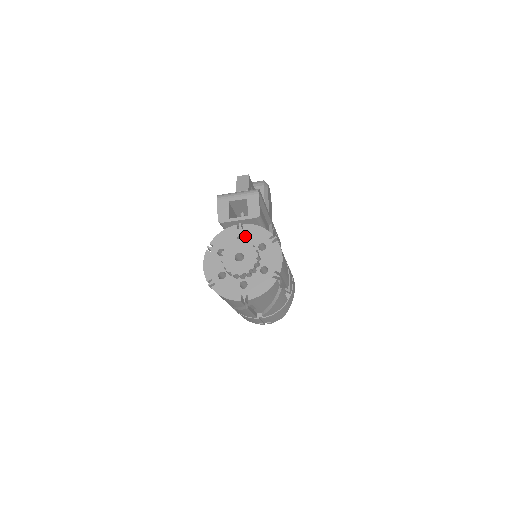
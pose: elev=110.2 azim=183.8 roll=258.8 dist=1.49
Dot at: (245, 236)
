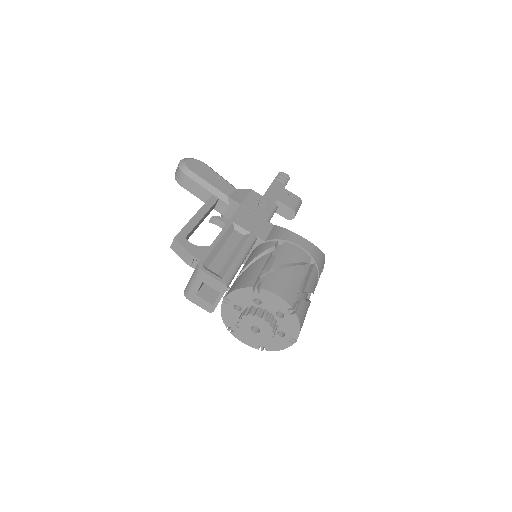
Dot at: (238, 304)
